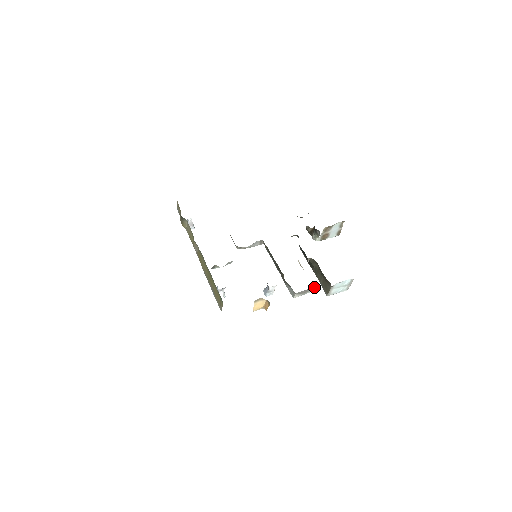
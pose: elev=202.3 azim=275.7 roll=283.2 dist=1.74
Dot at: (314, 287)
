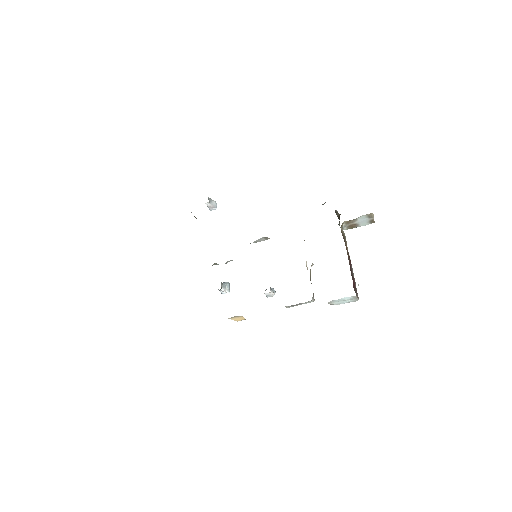
Dot at: occluded
